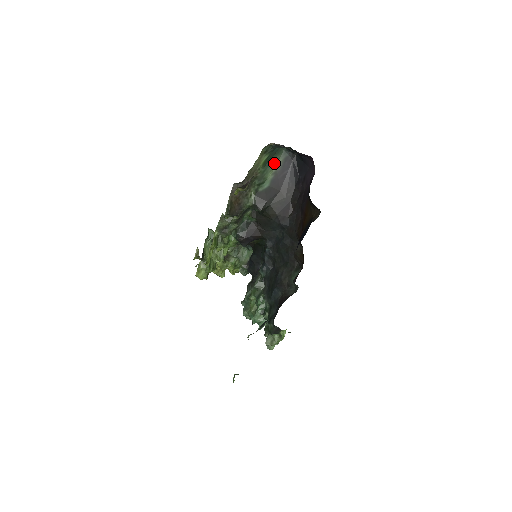
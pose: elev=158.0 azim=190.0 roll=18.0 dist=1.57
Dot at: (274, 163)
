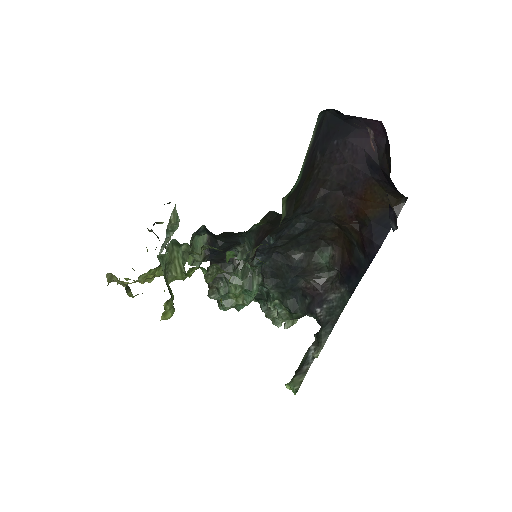
Dot at: (310, 143)
